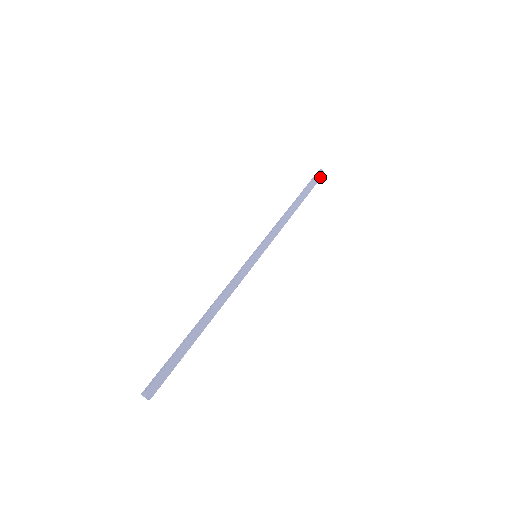
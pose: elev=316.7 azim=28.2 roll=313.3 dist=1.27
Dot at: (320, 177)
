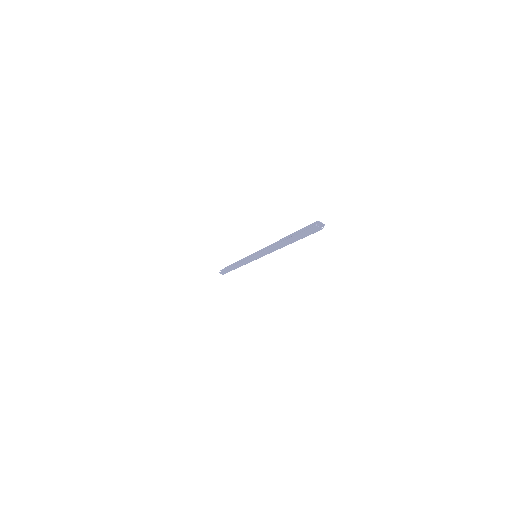
Dot at: occluded
